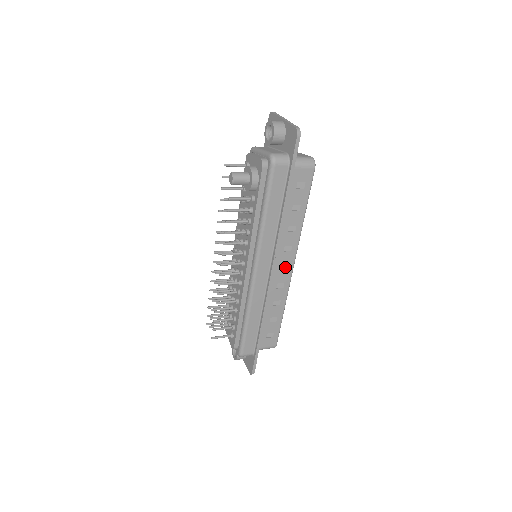
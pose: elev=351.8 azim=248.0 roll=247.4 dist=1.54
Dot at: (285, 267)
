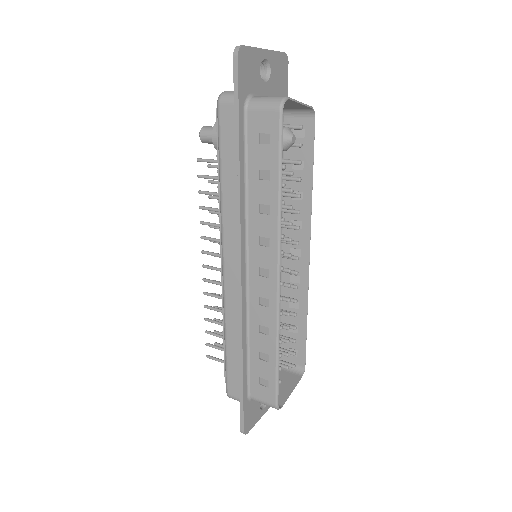
Dot at: (266, 273)
